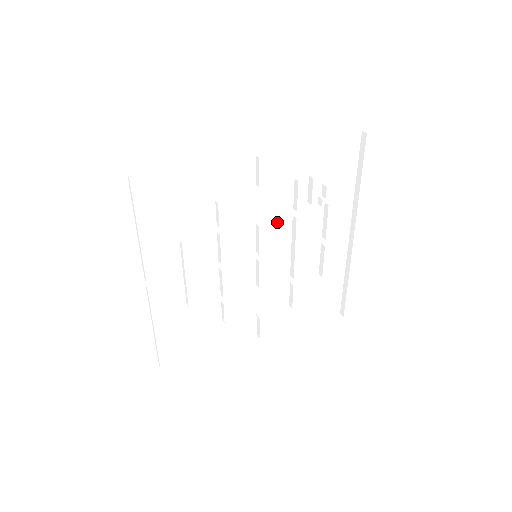
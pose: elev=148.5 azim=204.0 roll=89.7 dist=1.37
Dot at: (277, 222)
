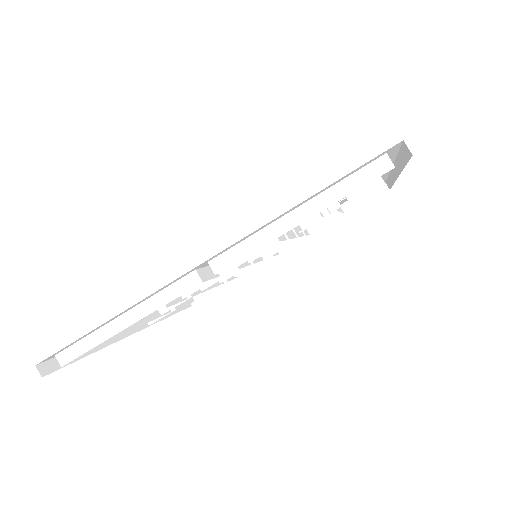
Dot at: (272, 247)
